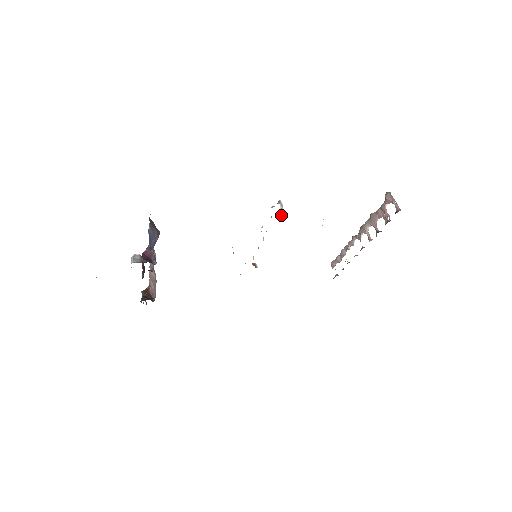
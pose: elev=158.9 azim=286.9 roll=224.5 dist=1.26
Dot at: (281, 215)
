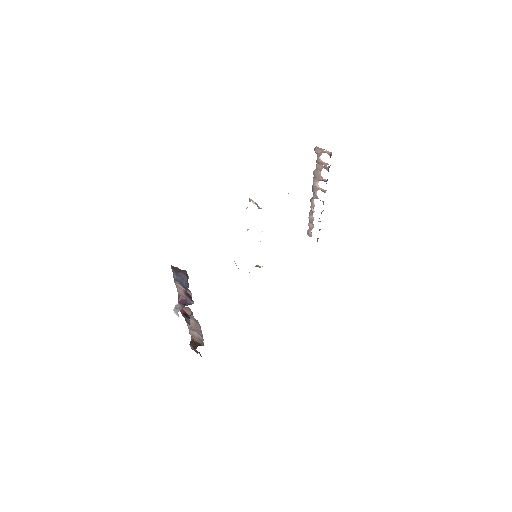
Dot at: (258, 207)
